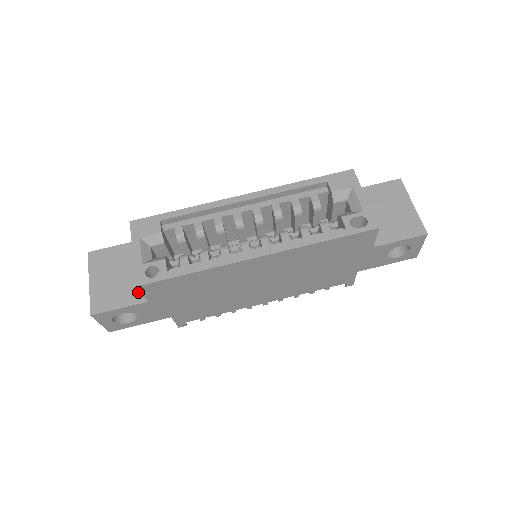
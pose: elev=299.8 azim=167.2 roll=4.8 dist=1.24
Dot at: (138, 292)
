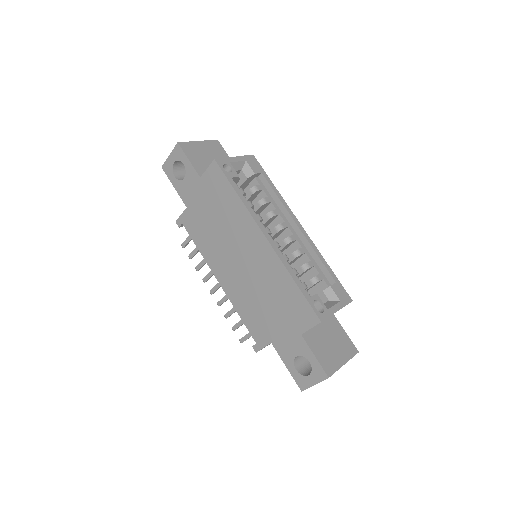
Dot at: (204, 171)
